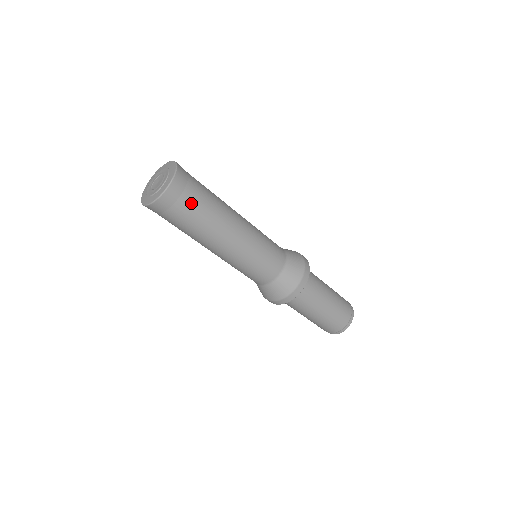
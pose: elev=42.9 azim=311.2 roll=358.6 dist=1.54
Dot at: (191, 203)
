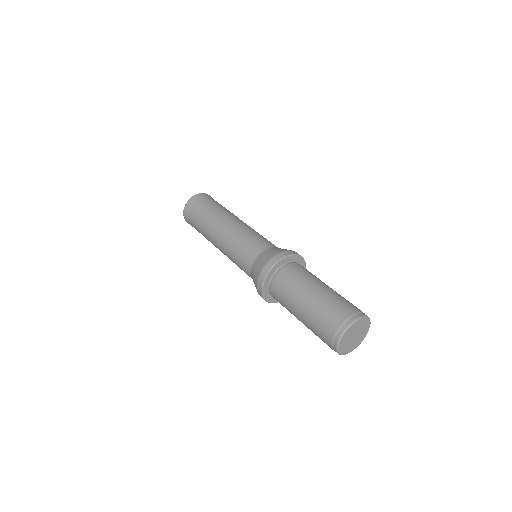
Dot at: (200, 207)
